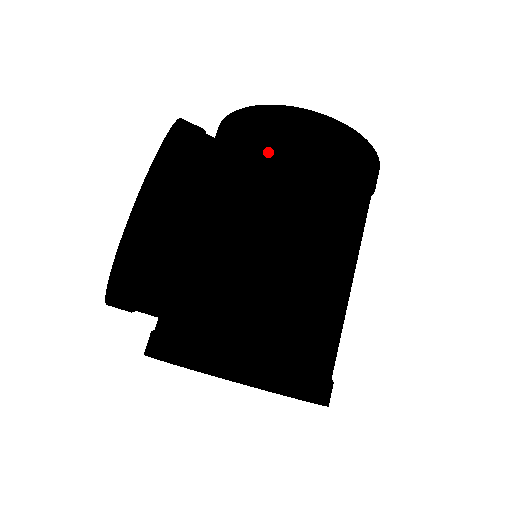
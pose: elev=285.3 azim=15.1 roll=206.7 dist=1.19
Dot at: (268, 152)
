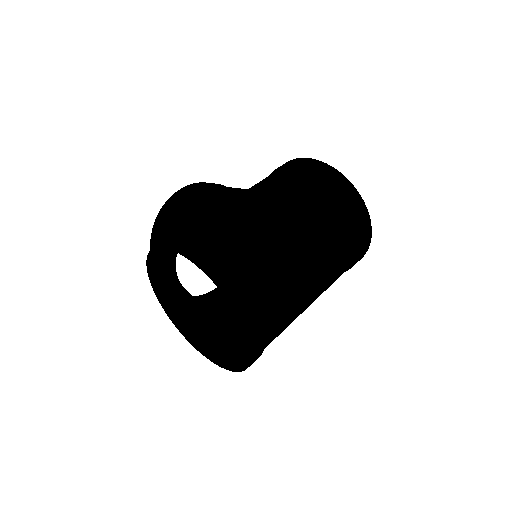
Dot at: occluded
